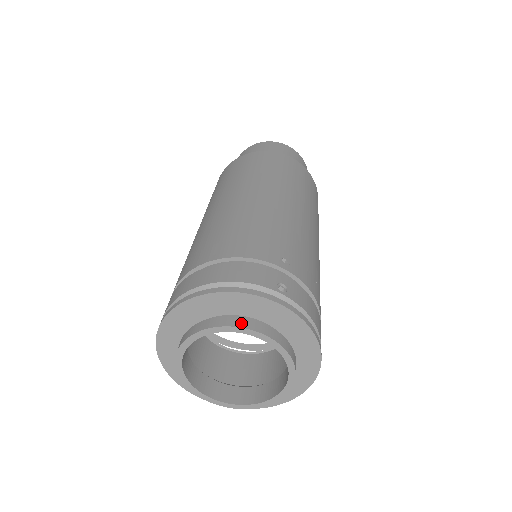
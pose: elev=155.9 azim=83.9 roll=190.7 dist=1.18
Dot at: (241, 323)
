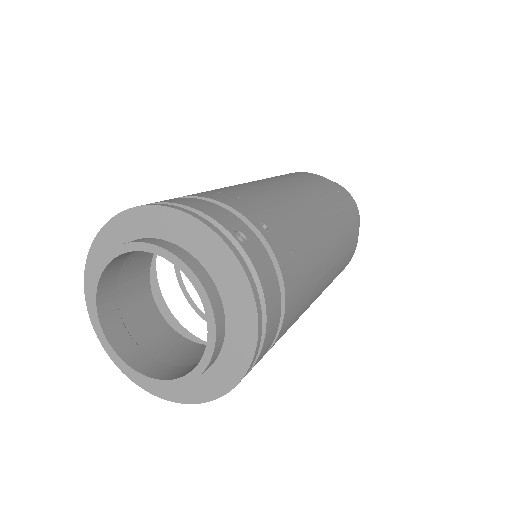
Dot at: (172, 248)
